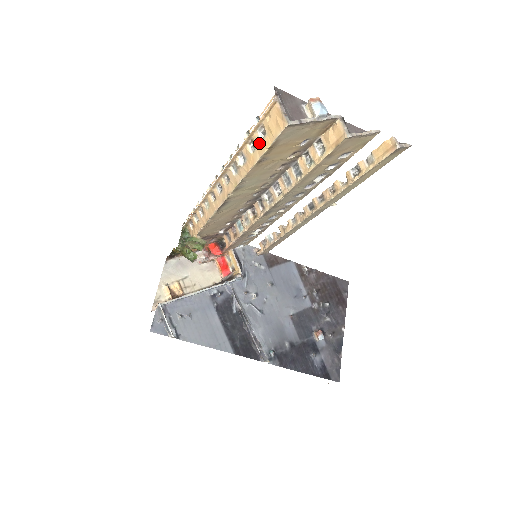
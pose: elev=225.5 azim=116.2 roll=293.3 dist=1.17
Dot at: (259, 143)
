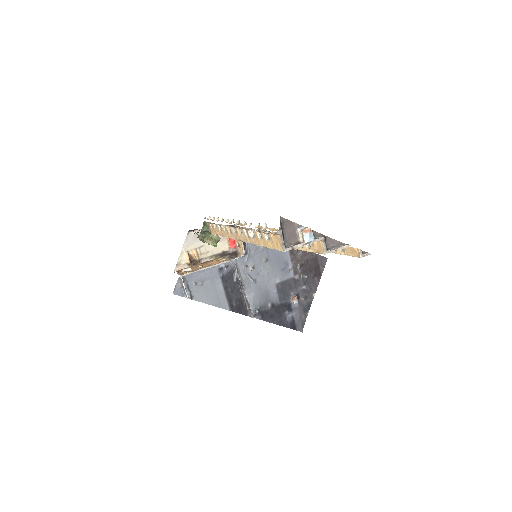
Dot at: (265, 240)
